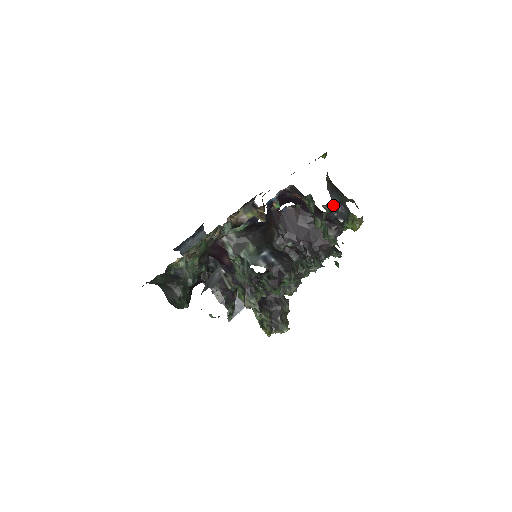
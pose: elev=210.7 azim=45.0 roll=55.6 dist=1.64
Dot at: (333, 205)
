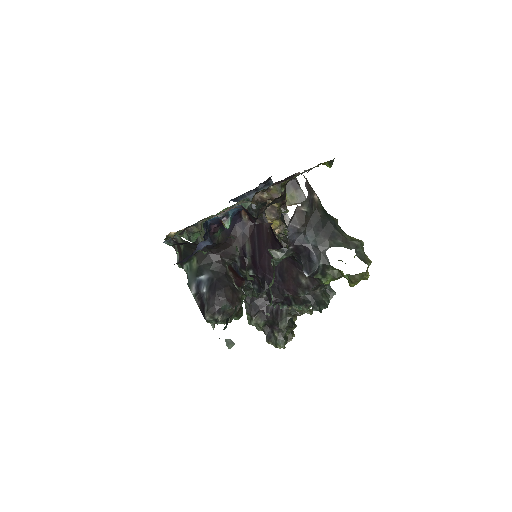
Dot at: (298, 249)
